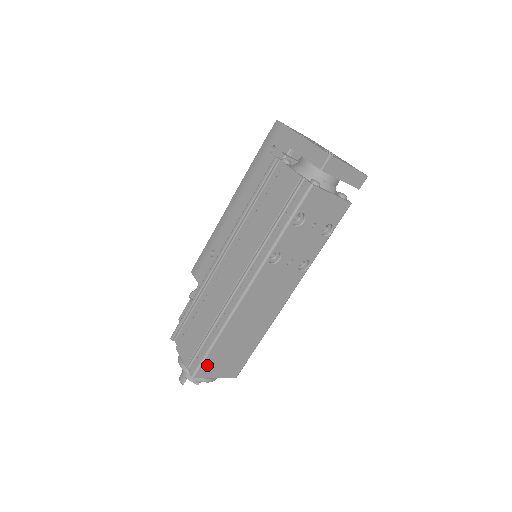
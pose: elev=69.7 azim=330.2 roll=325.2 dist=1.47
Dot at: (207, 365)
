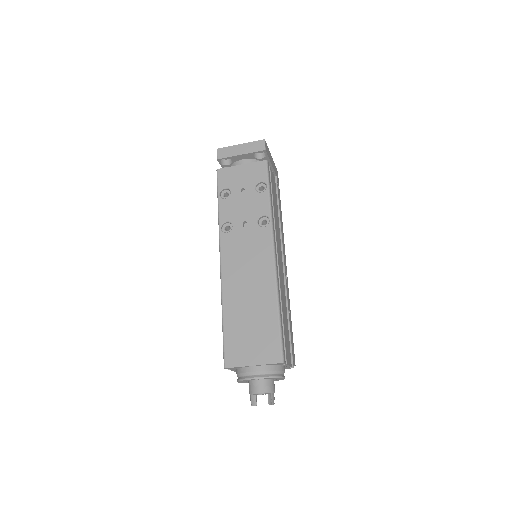
Dot at: (231, 349)
